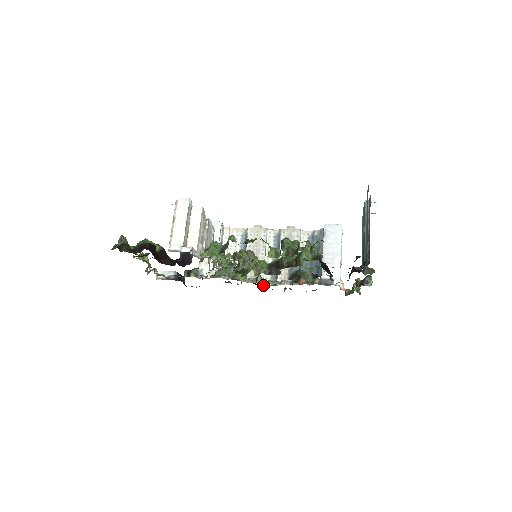
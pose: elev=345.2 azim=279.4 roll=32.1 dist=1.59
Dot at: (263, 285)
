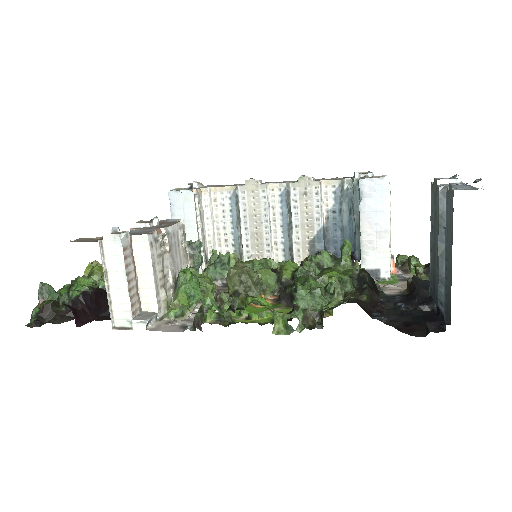
Dot at: occluded
